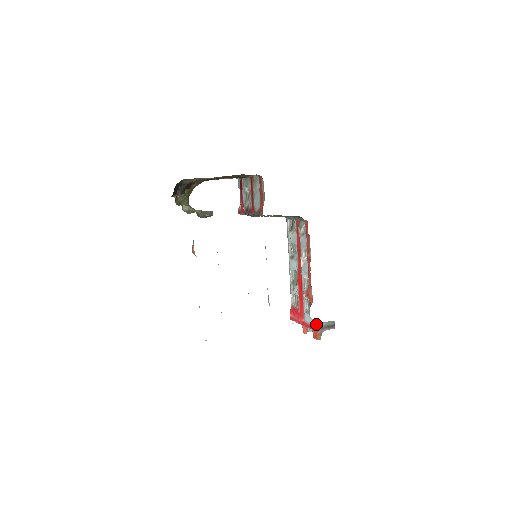
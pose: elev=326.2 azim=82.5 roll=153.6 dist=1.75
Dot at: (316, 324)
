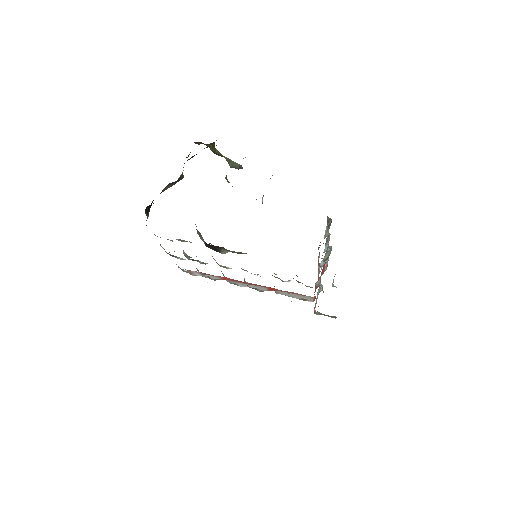
Dot at: (315, 310)
